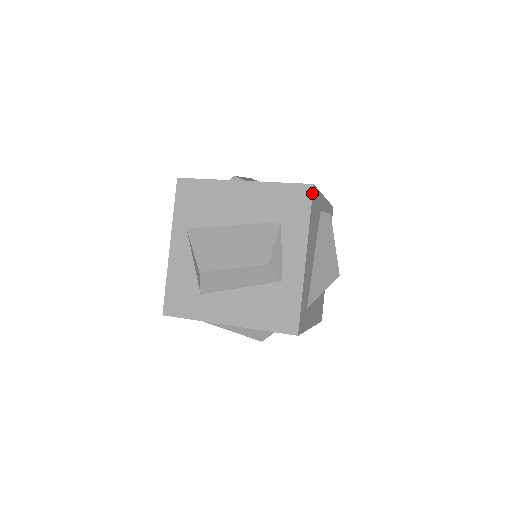
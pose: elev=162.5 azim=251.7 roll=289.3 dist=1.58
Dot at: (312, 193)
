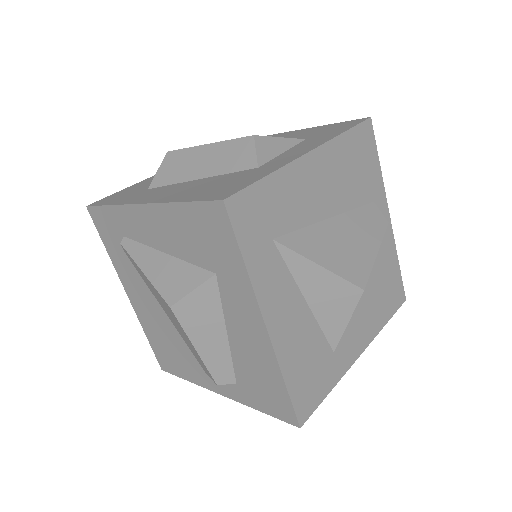
Dot at: (364, 120)
